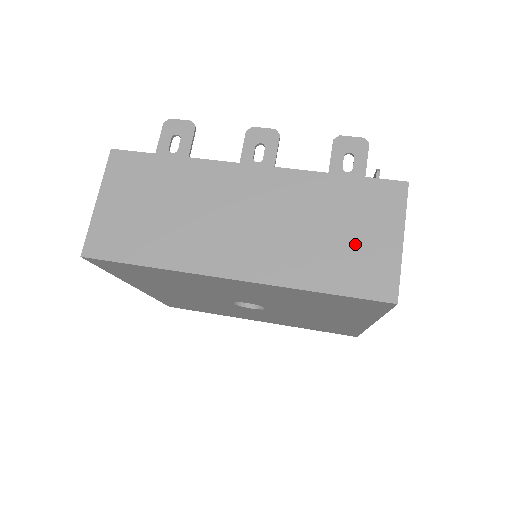
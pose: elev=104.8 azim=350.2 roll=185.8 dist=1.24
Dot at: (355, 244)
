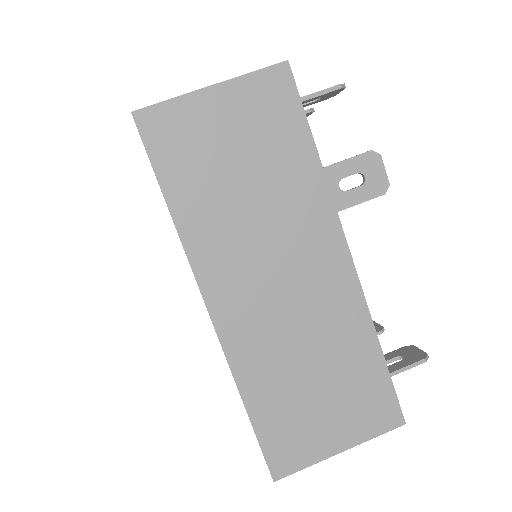
Dot at: occluded
